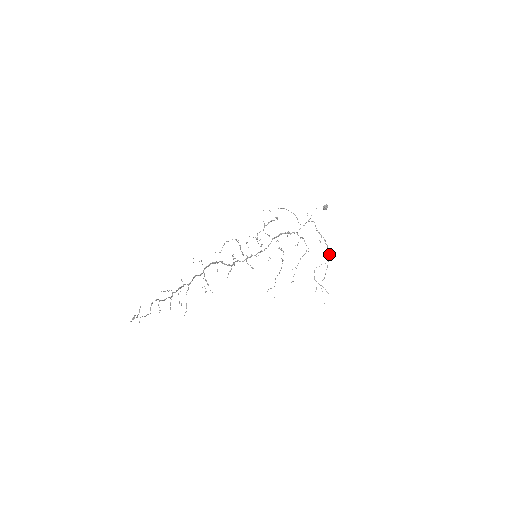
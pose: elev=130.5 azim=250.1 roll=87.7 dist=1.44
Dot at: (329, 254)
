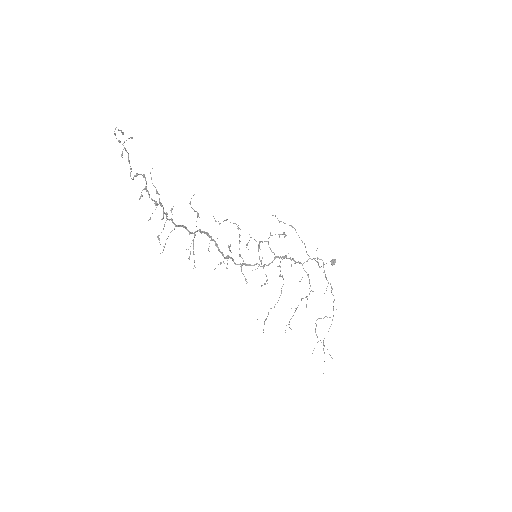
Dot at: occluded
